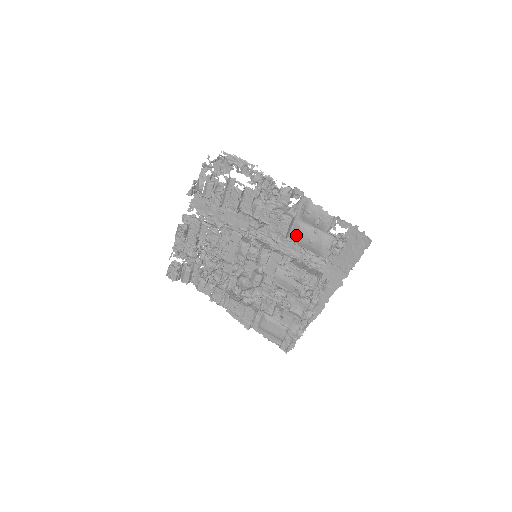
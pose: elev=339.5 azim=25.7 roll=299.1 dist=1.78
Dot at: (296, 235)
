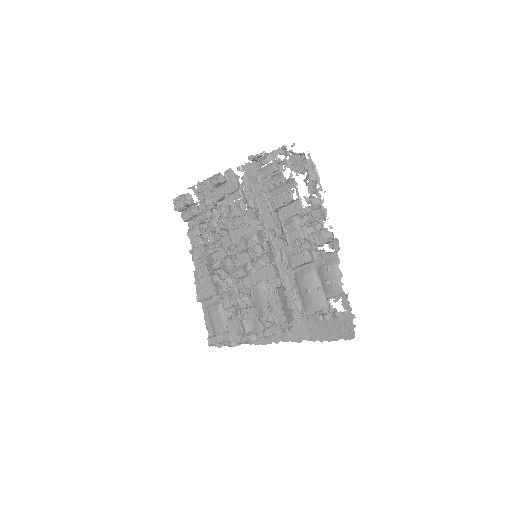
Dot at: (301, 275)
